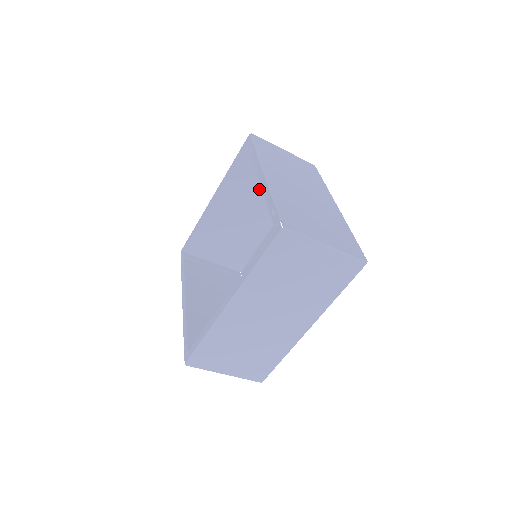
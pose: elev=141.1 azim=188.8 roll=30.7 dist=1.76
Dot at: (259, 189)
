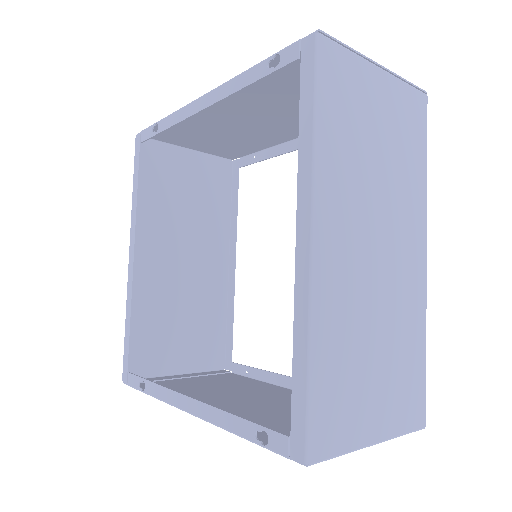
Dot at: (185, 218)
